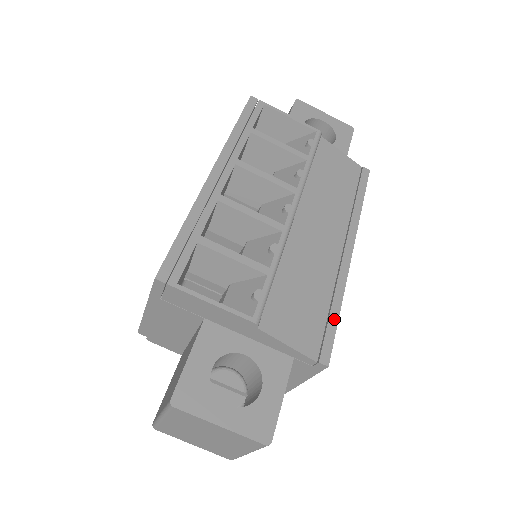
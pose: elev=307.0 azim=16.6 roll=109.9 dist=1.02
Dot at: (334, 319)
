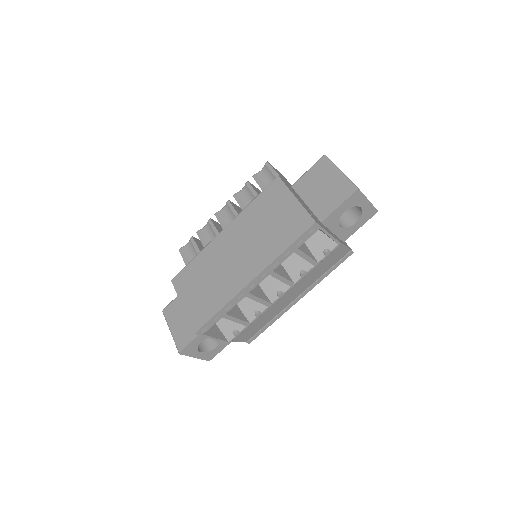
Dot at: (266, 328)
